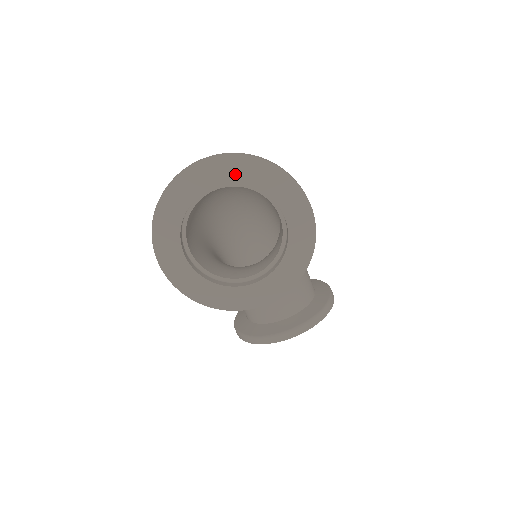
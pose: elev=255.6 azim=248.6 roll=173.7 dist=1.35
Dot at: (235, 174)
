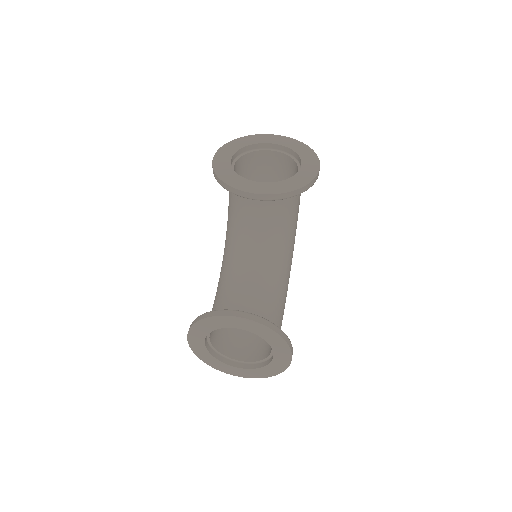
Dot at: (288, 144)
